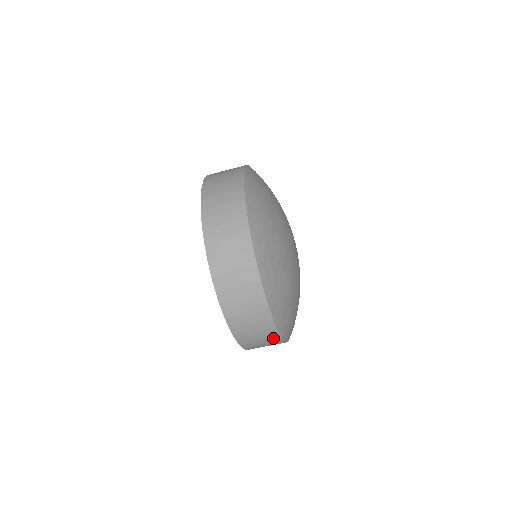
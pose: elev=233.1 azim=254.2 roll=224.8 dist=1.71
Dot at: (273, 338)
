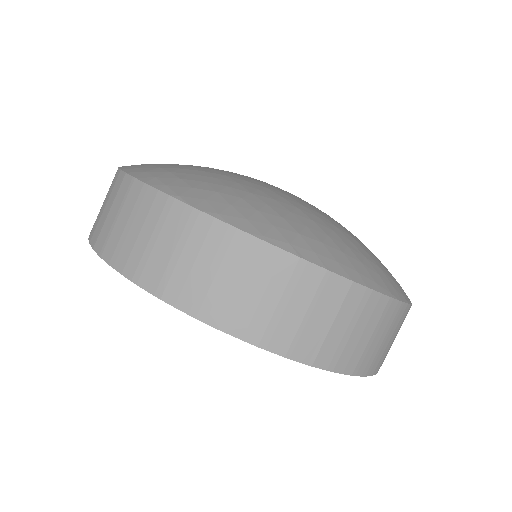
Dot at: (405, 317)
